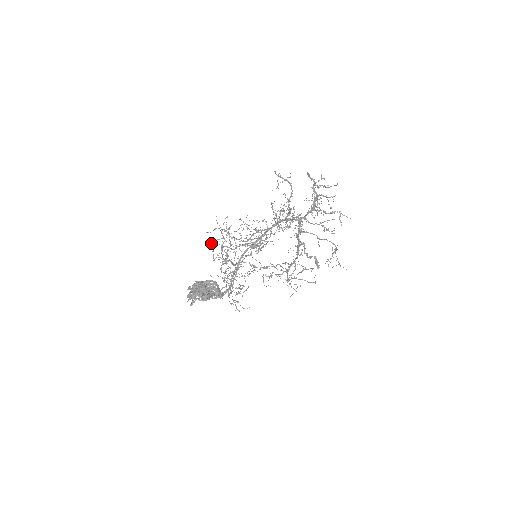
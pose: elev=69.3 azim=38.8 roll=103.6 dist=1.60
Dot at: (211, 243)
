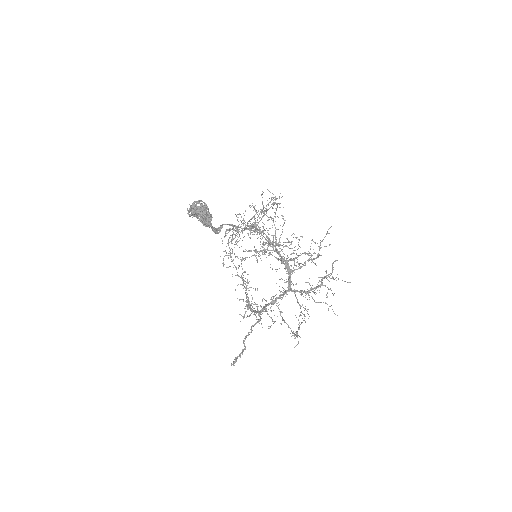
Dot at: occluded
